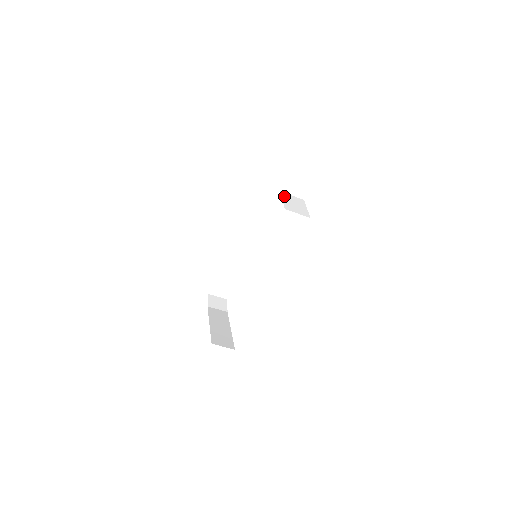
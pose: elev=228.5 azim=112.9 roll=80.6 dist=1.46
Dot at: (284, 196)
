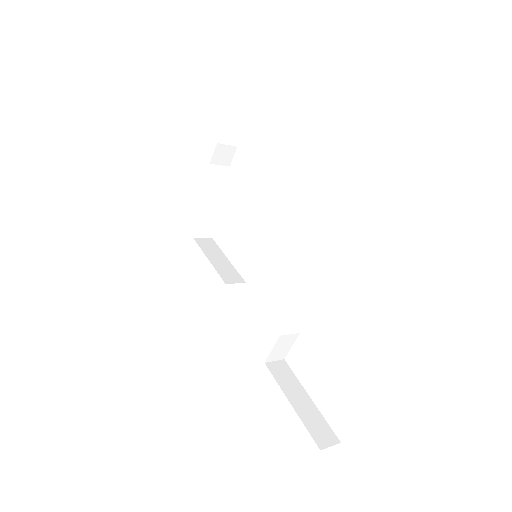
Dot at: (279, 342)
